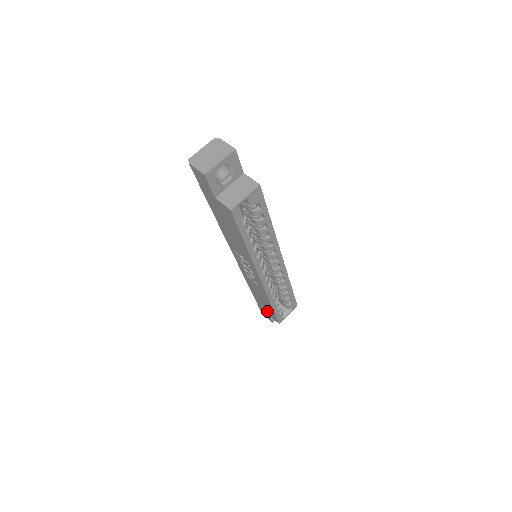
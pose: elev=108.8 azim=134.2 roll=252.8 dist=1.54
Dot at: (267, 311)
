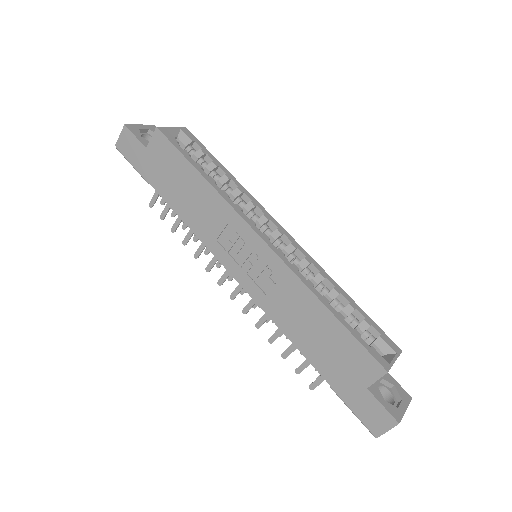
Dot at: (356, 375)
